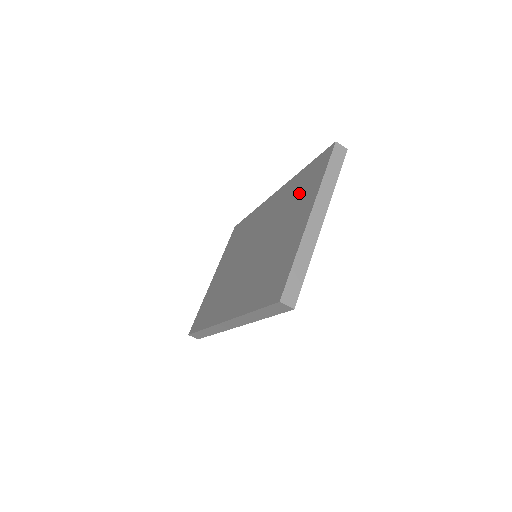
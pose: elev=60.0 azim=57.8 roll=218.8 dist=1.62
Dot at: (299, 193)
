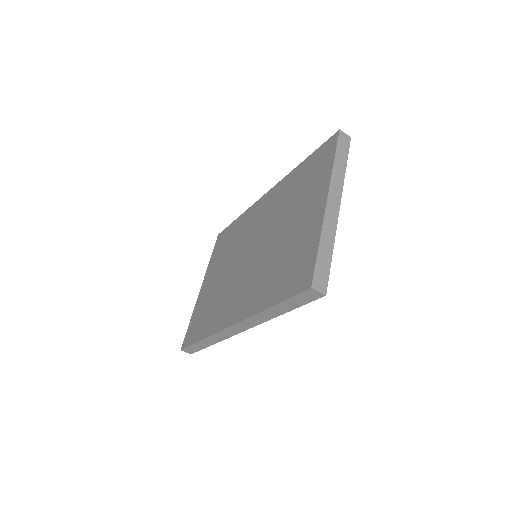
Dot at: (303, 184)
